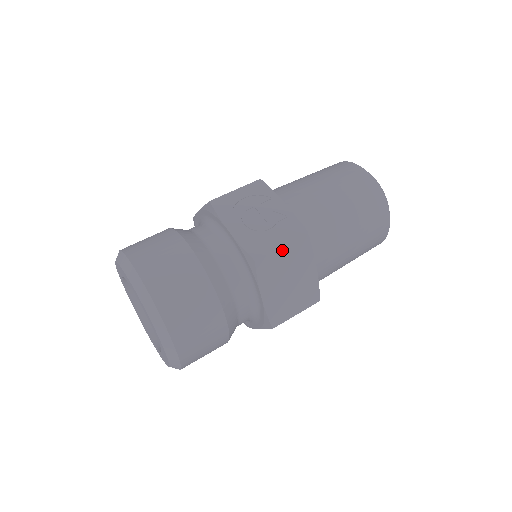
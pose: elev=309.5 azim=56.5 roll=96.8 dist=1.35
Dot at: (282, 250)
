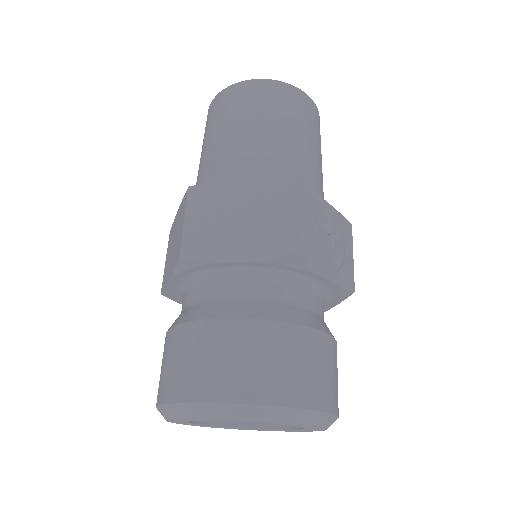
Dot at: (351, 259)
